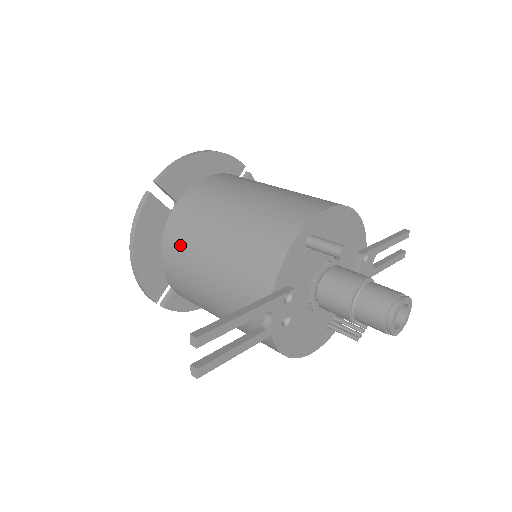
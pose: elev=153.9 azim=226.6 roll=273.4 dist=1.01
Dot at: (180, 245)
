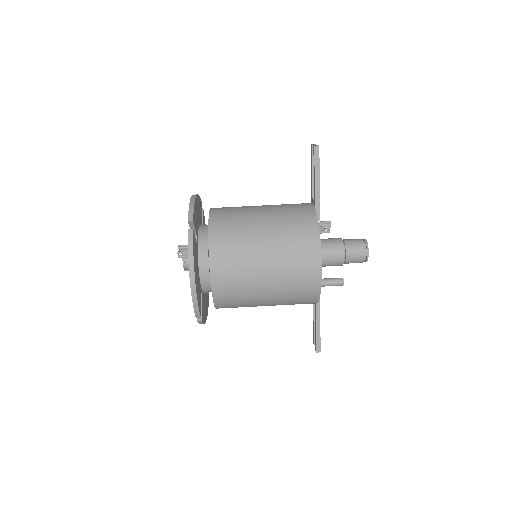
Dot at: occluded
